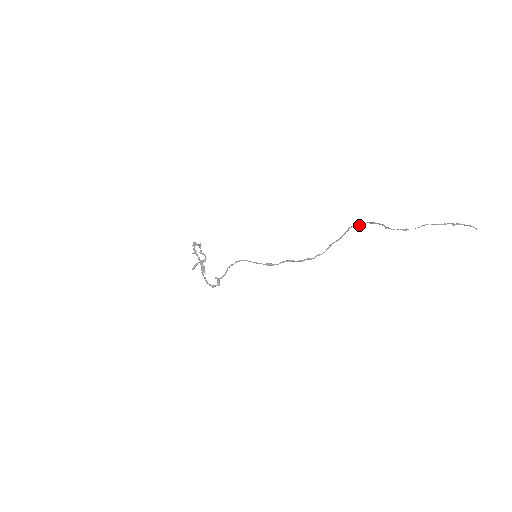
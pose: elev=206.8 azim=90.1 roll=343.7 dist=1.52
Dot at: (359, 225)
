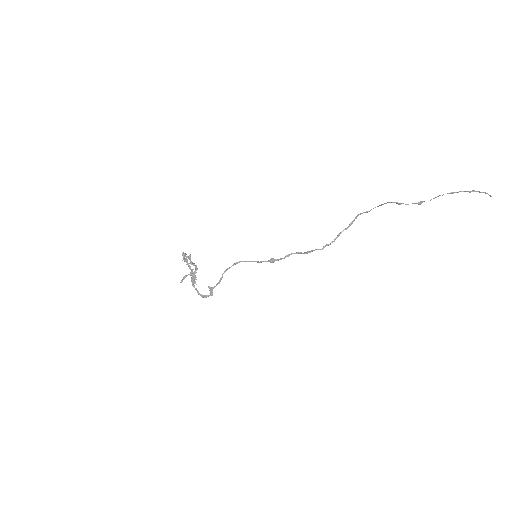
Dot at: (367, 211)
